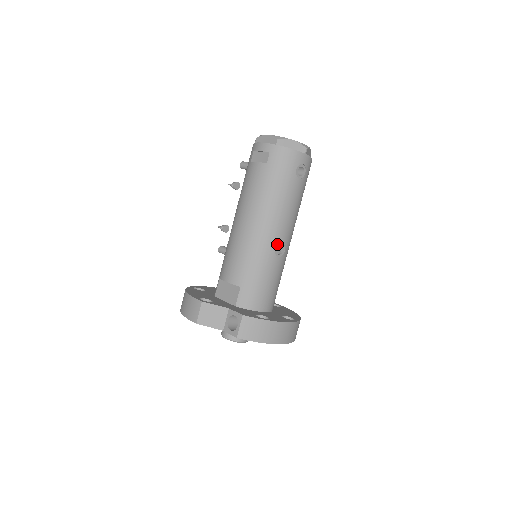
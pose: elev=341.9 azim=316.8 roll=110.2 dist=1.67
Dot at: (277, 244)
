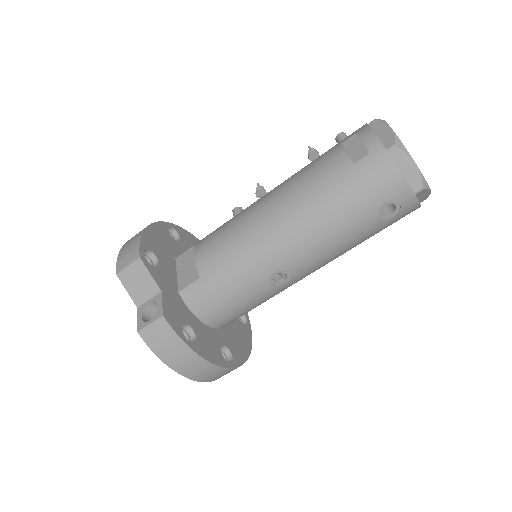
Dot at: (281, 269)
